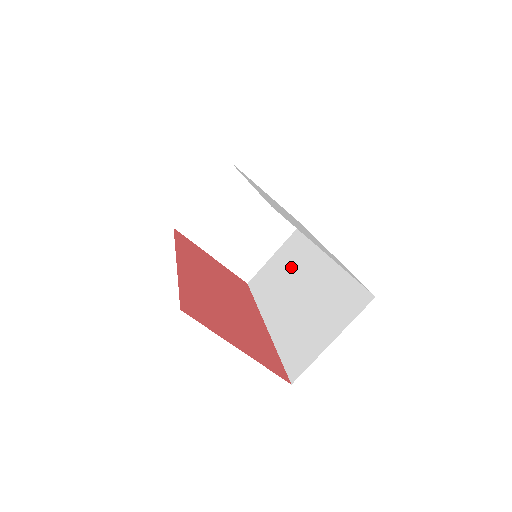
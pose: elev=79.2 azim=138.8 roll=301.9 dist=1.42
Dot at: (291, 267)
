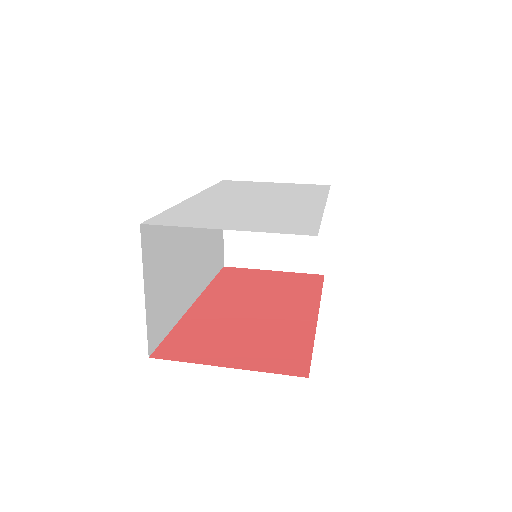
Dot at: occluded
